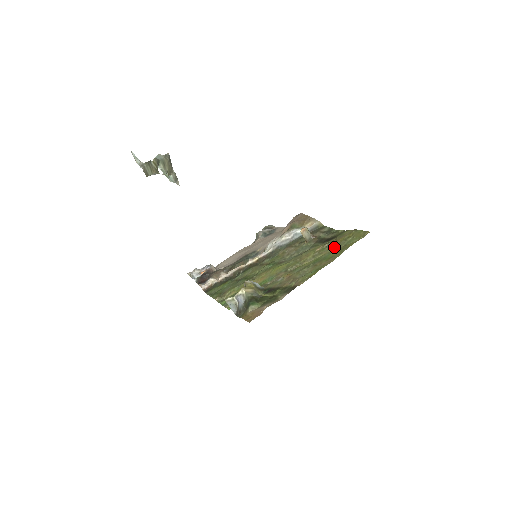
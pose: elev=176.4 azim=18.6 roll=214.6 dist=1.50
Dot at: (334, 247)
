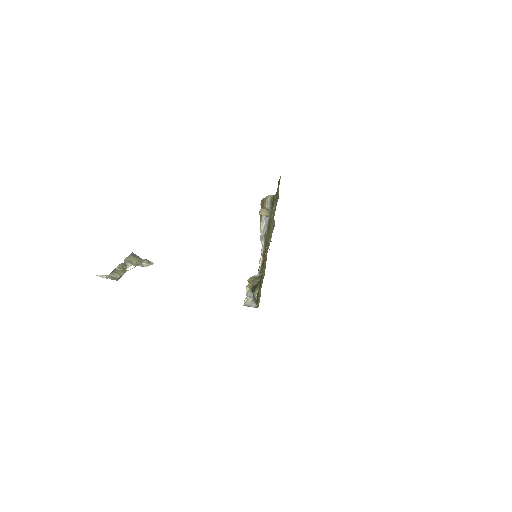
Dot at: (275, 206)
